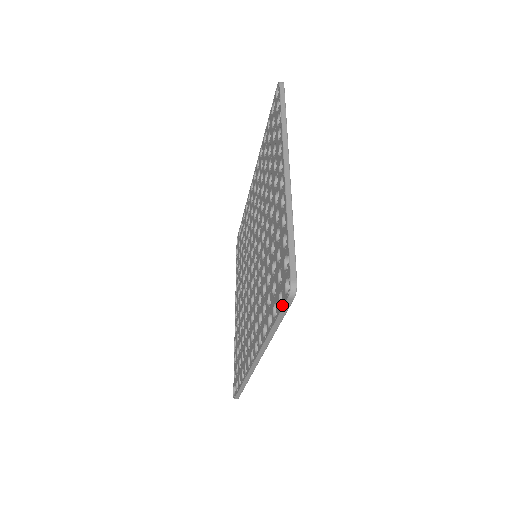
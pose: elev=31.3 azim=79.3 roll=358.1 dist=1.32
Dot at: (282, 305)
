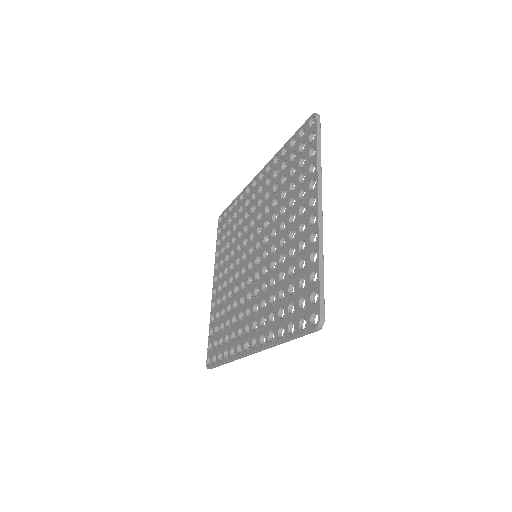
Dot at: (304, 330)
